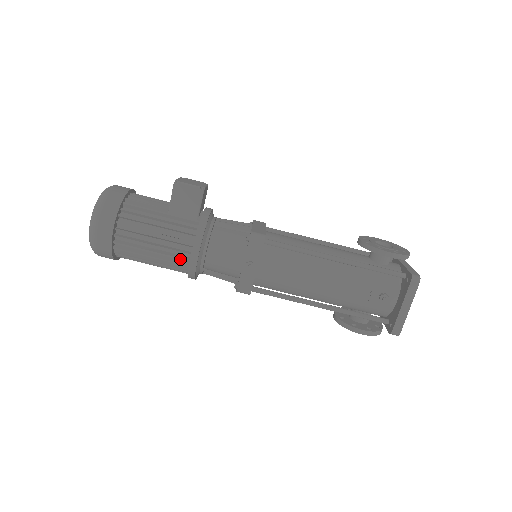
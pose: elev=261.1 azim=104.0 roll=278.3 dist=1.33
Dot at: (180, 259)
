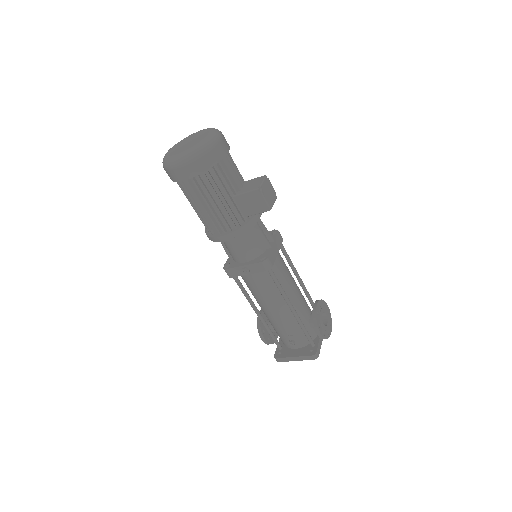
Dot at: (212, 228)
